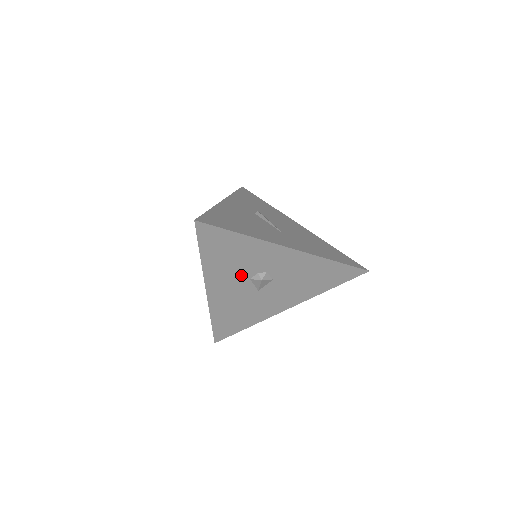
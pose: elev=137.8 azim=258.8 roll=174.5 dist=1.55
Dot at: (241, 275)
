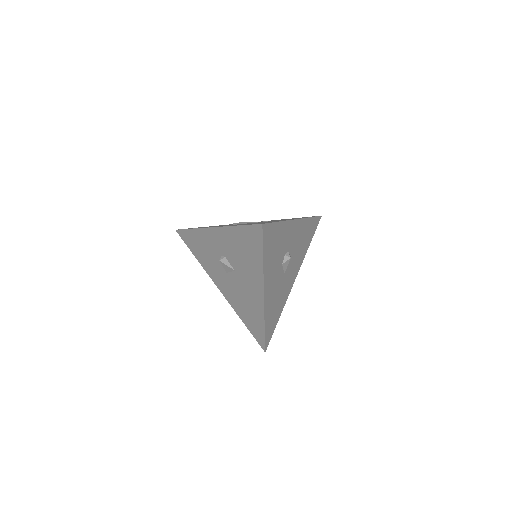
Dot at: (278, 264)
